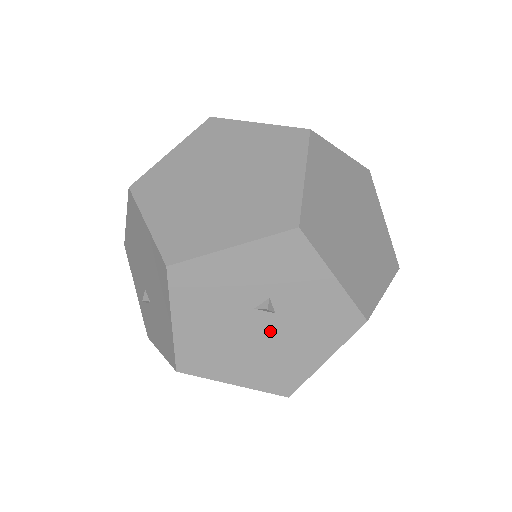
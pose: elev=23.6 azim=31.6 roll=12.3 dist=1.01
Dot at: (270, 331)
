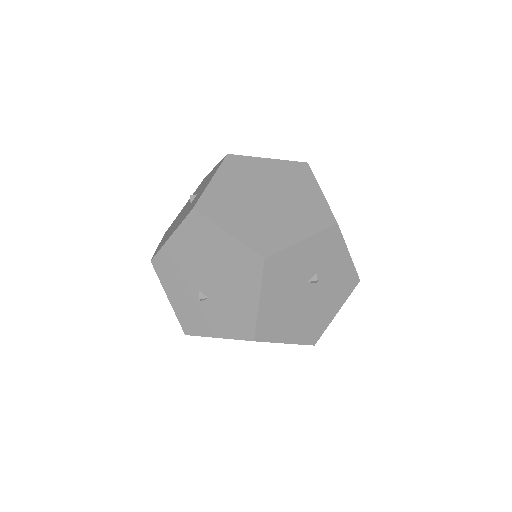
Dot at: (313, 297)
